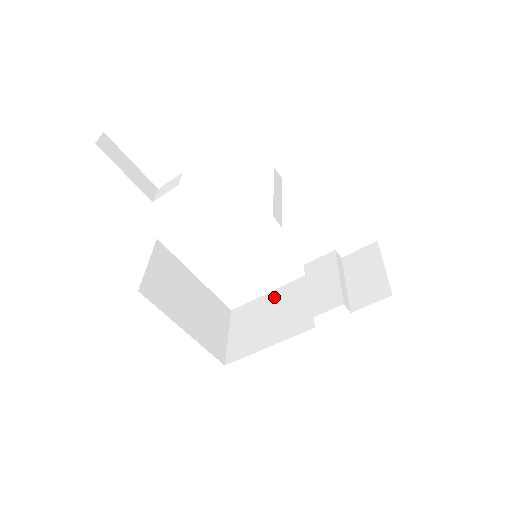
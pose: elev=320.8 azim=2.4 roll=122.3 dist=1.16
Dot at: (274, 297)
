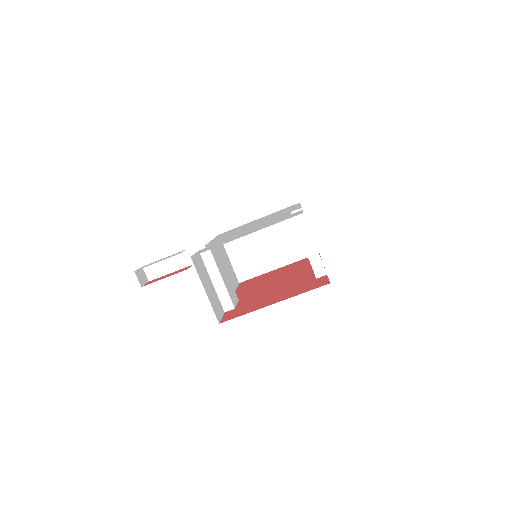
Dot at: occluded
